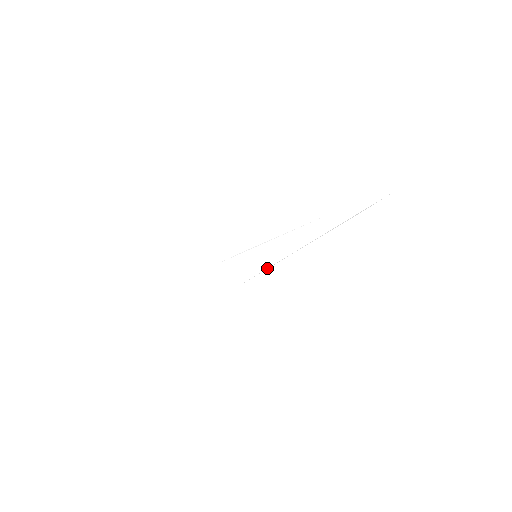
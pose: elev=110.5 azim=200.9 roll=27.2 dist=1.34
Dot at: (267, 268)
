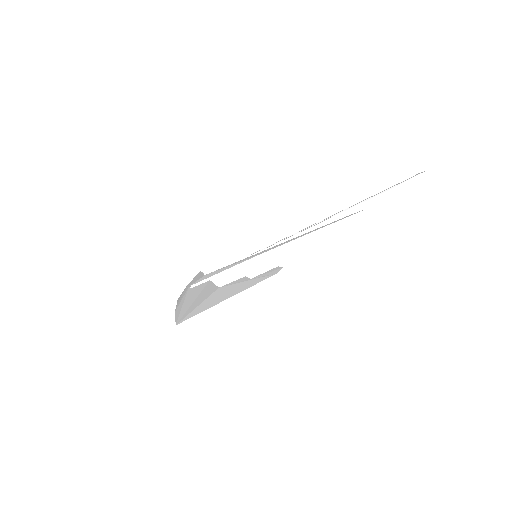
Dot at: (257, 249)
